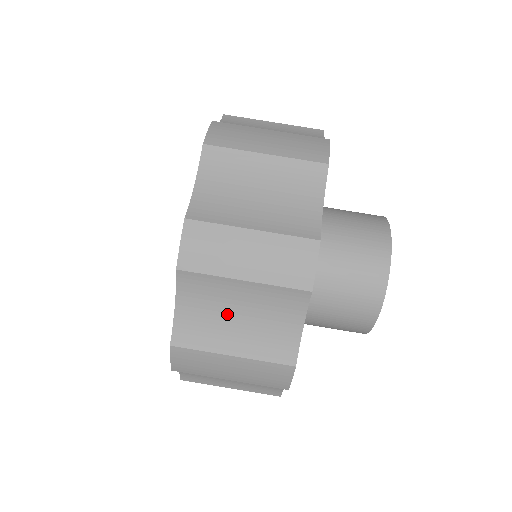
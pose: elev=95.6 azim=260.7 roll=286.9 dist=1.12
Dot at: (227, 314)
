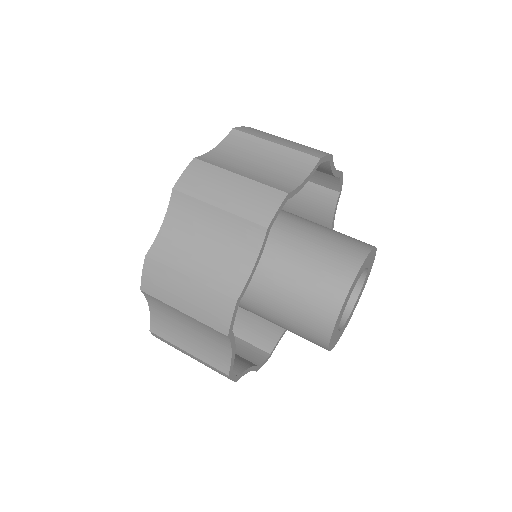
Dot at: (249, 160)
